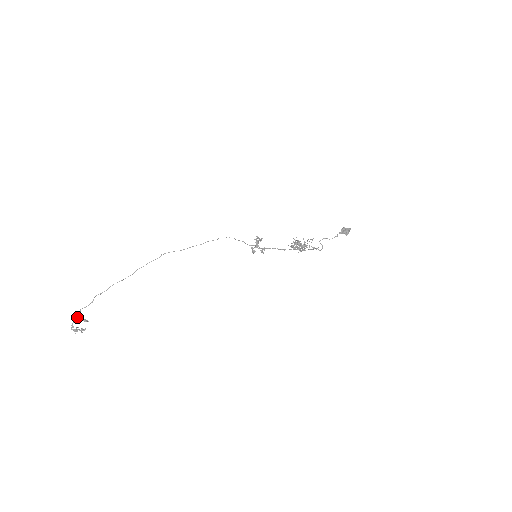
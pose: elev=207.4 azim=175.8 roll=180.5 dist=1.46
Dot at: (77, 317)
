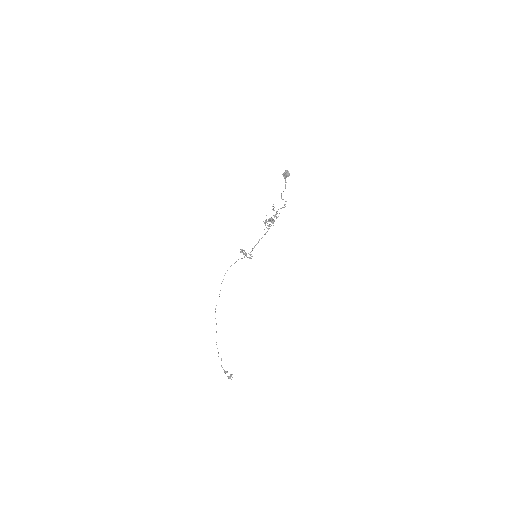
Dot at: (224, 371)
